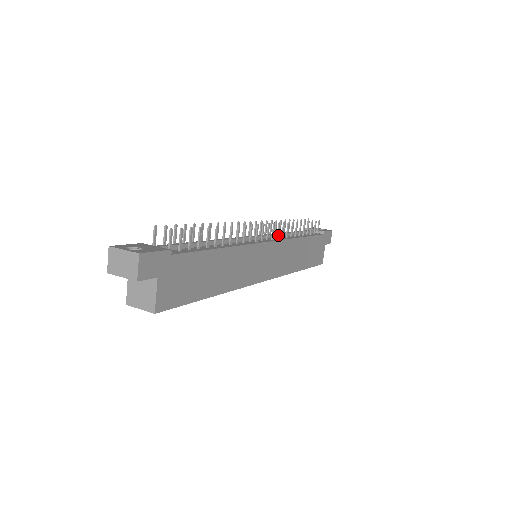
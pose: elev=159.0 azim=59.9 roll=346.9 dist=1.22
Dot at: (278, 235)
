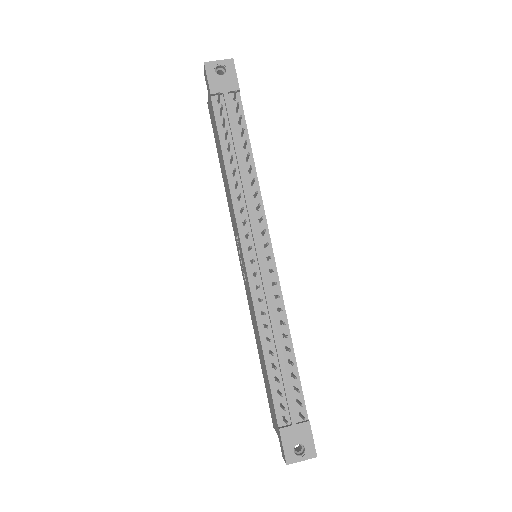
Dot at: (260, 220)
